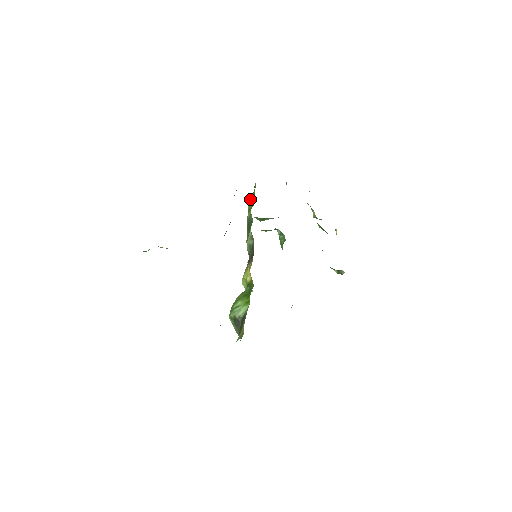
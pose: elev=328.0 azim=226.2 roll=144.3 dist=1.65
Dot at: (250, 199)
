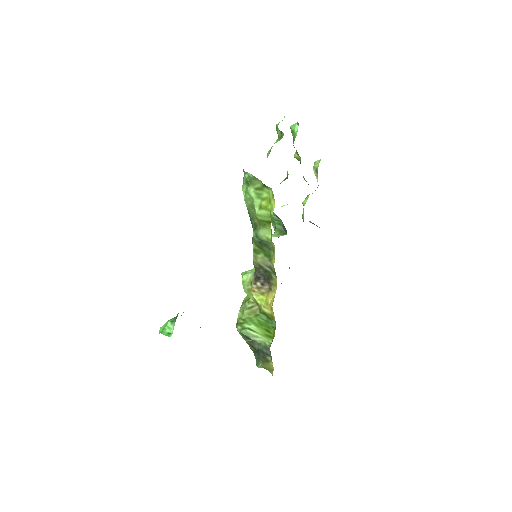
Dot at: (262, 210)
